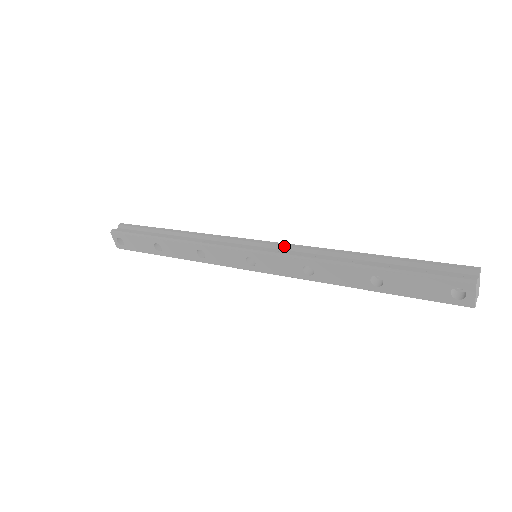
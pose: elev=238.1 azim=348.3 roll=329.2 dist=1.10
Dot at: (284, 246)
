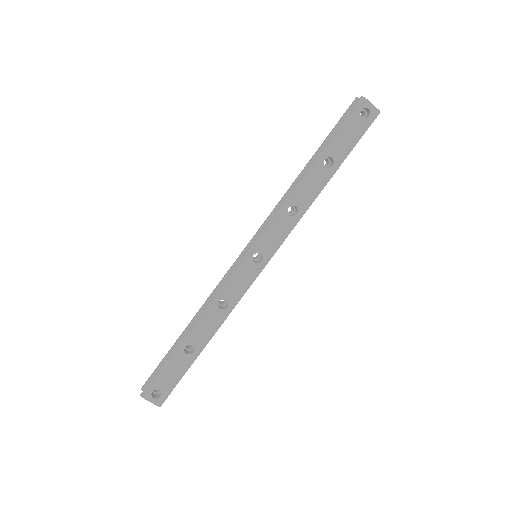
Dot at: (263, 225)
